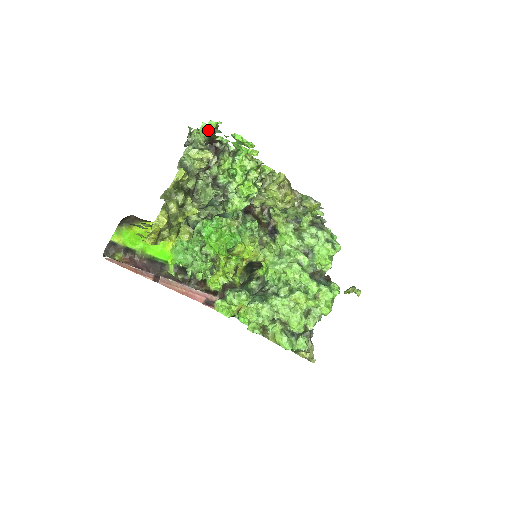
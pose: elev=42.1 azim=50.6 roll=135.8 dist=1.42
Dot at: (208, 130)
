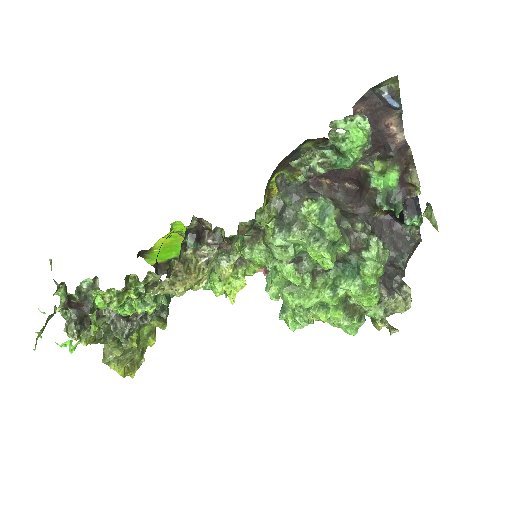
Dot at: (46, 323)
